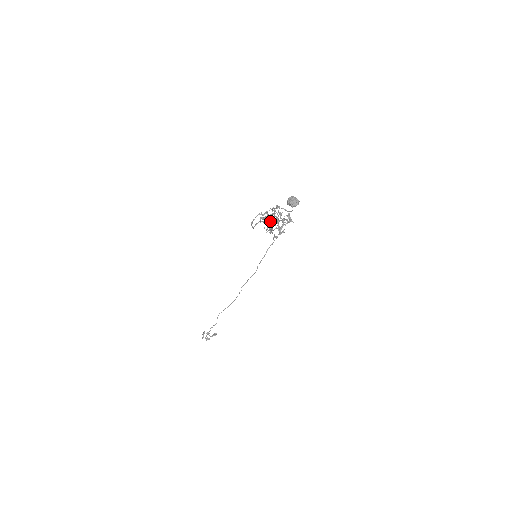
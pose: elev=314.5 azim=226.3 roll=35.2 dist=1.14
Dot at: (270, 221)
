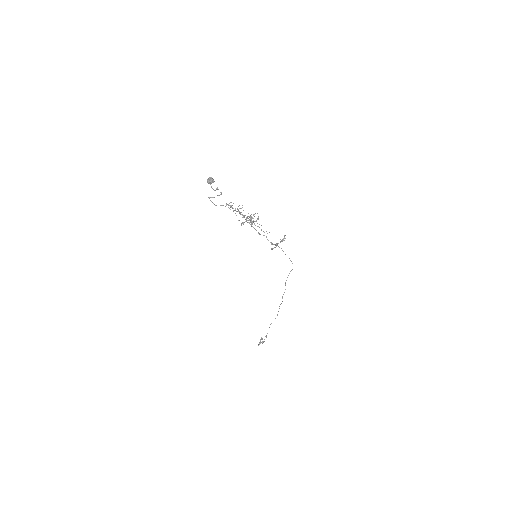
Dot at: (246, 218)
